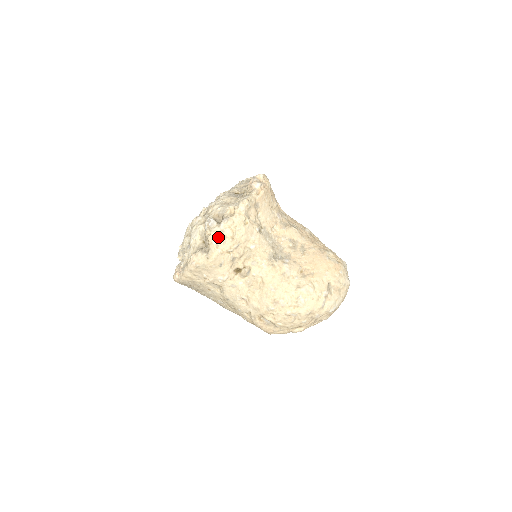
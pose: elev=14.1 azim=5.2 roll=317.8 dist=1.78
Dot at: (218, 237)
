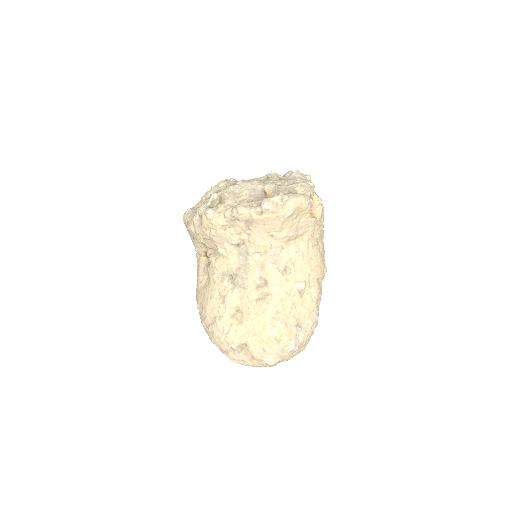
Dot at: (198, 217)
